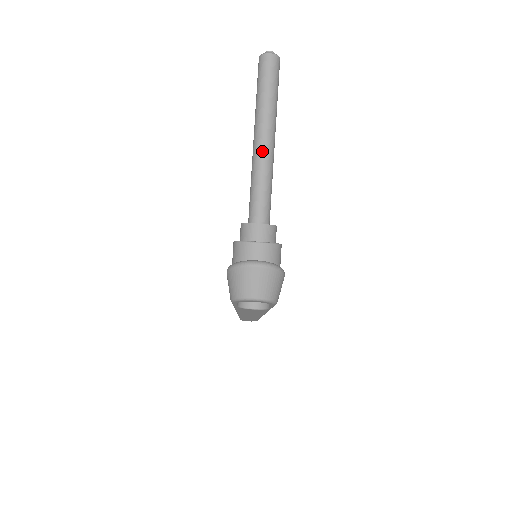
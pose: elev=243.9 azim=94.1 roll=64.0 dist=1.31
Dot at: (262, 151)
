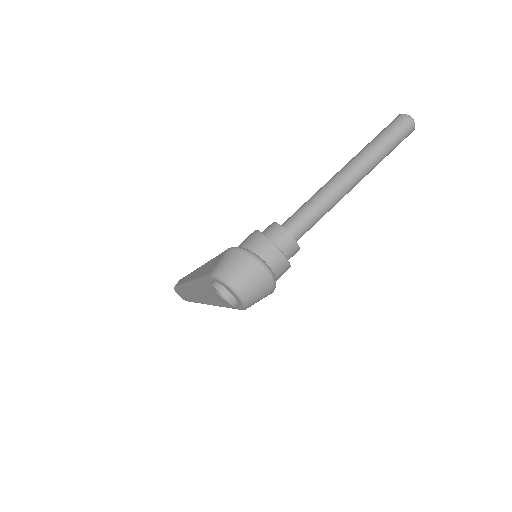
Dot at: (343, 184)
